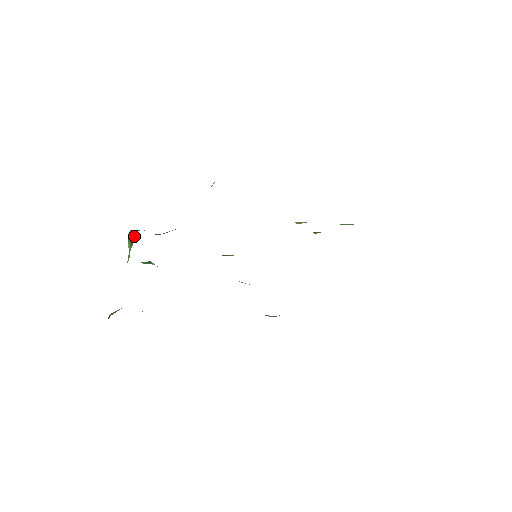
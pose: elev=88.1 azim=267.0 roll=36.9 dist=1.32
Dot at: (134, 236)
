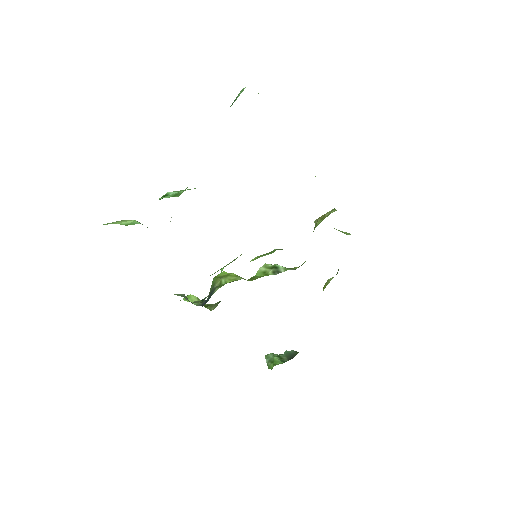
Dot at: occluded
